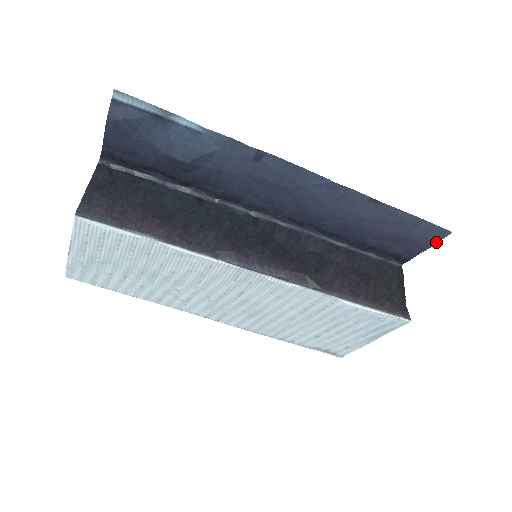
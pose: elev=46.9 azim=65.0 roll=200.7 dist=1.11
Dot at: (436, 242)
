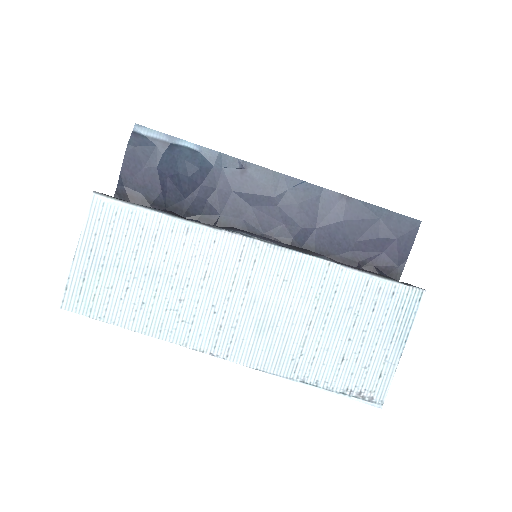
Dot at: (414, 238)
